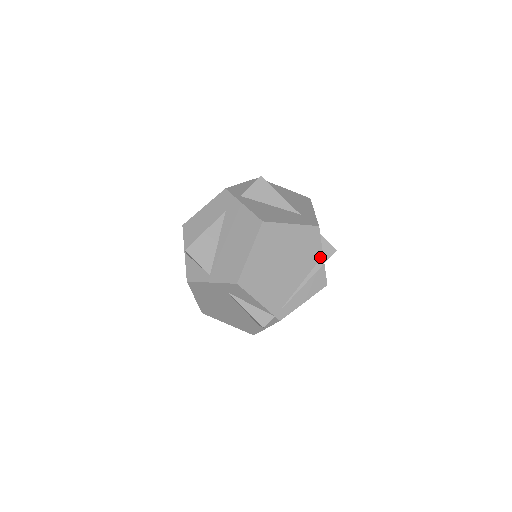
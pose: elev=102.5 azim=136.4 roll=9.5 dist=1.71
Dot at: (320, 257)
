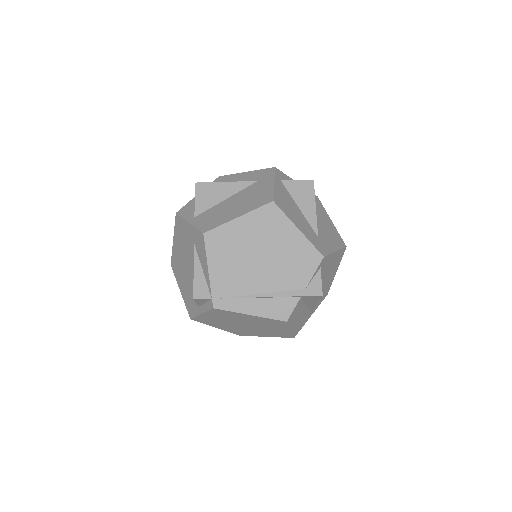
Dot at: (301, 287)
